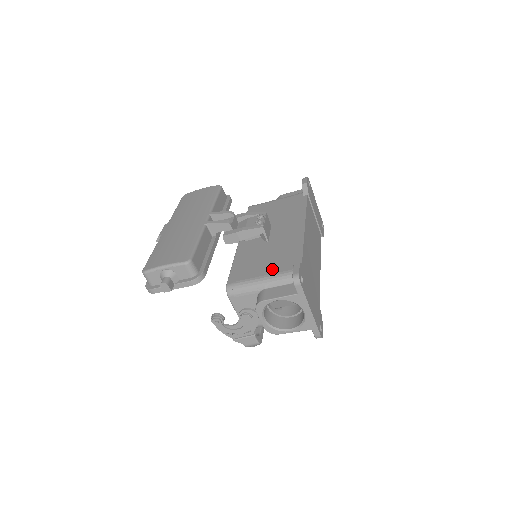
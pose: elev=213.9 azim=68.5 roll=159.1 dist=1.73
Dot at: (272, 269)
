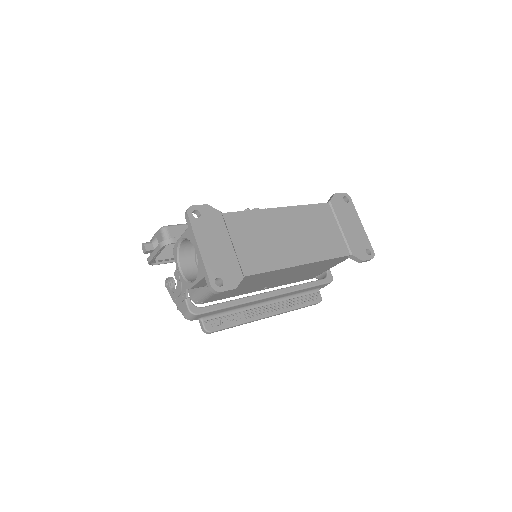
Dot at: occluded
